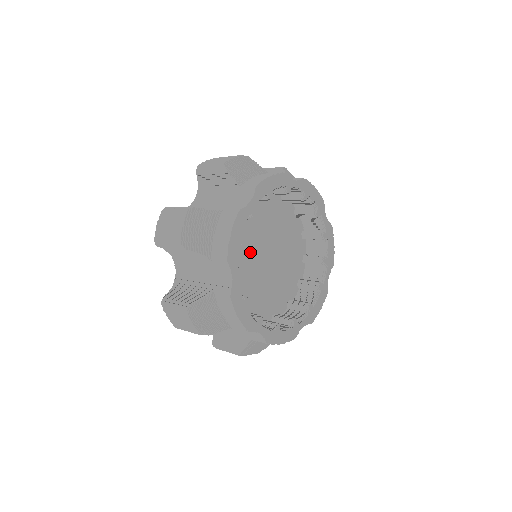
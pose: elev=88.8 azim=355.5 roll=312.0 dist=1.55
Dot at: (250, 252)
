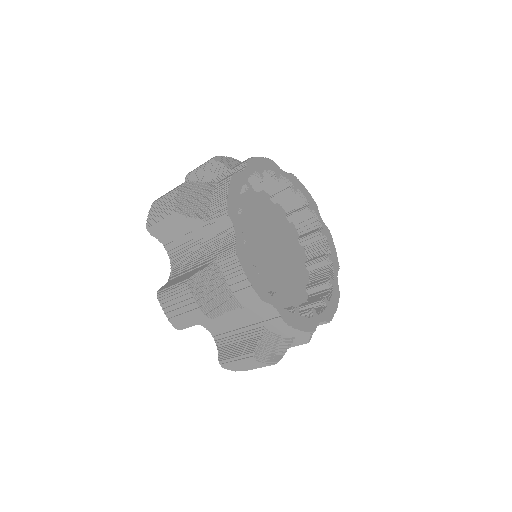
Dot at: (255, 262)
